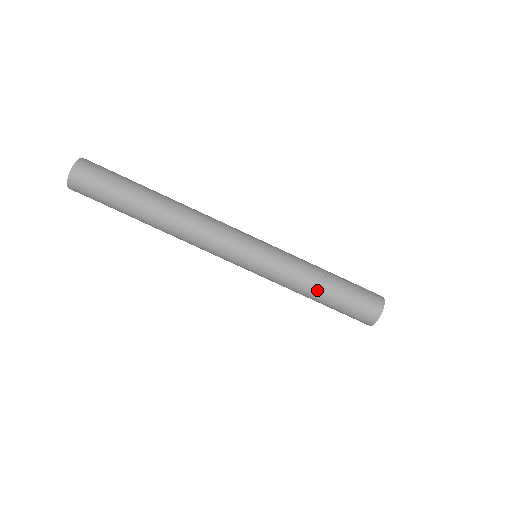
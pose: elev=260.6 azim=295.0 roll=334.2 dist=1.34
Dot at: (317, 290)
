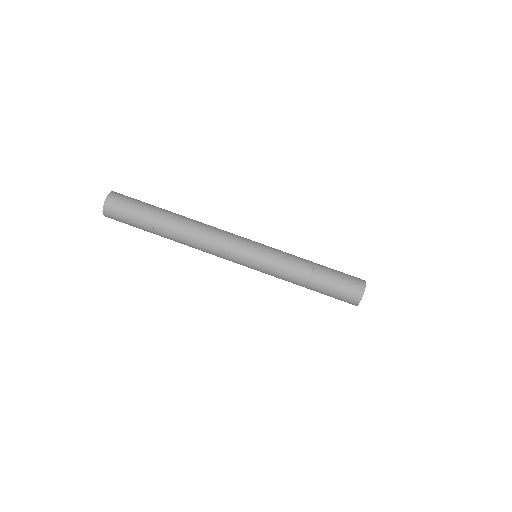
Dot at: (311, 270)
